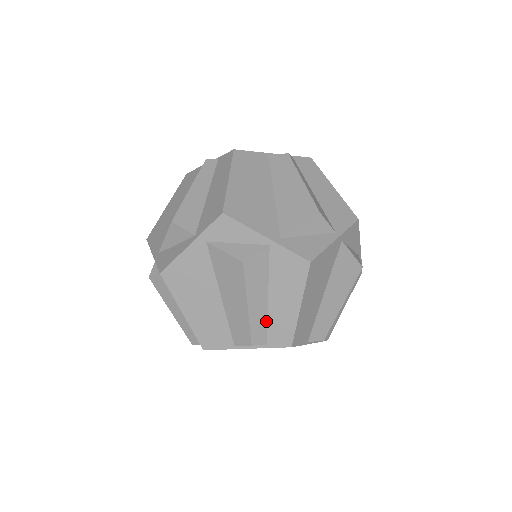
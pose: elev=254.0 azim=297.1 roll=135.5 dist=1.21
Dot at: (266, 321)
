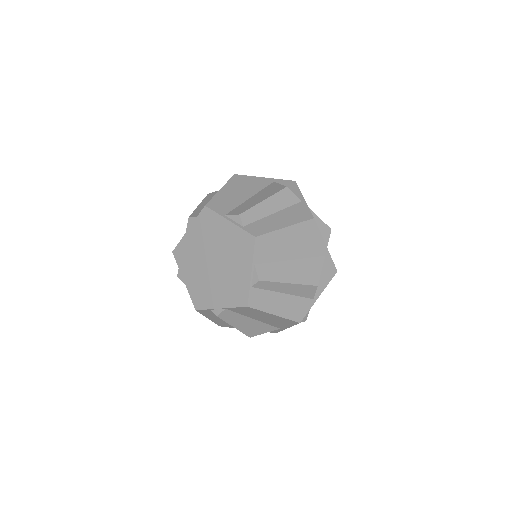
Dot at: (259, 219)
